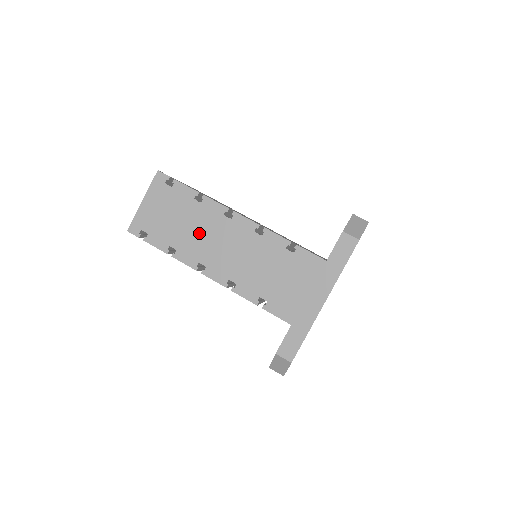
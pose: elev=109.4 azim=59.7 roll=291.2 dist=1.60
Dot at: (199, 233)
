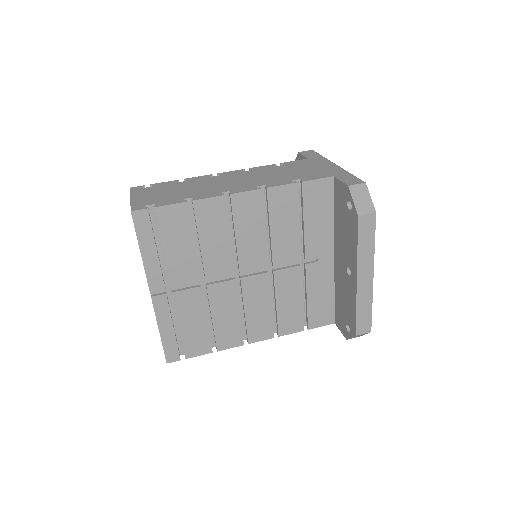
Dot at: (202, 187)
